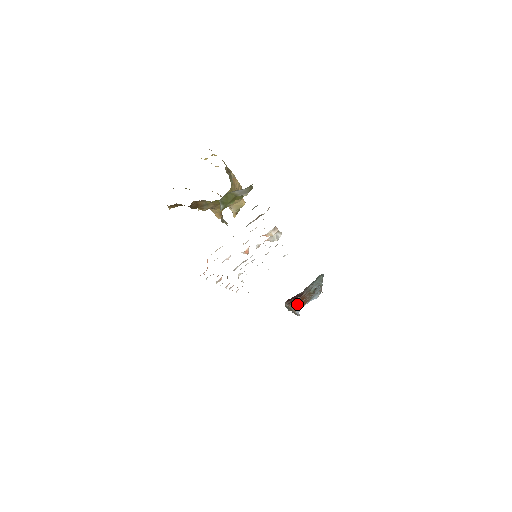
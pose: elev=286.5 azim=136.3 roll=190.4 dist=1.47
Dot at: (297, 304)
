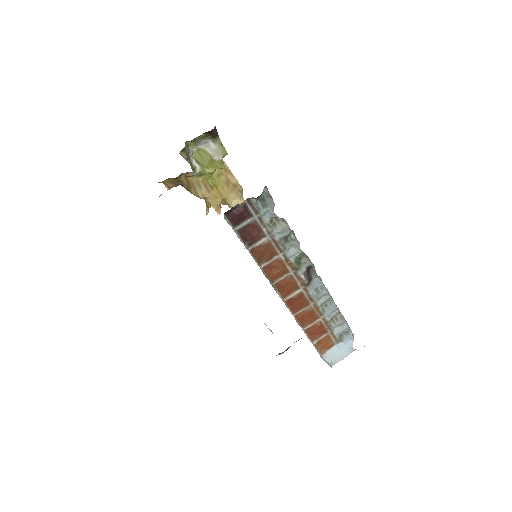
Dot at: (290, 296)
